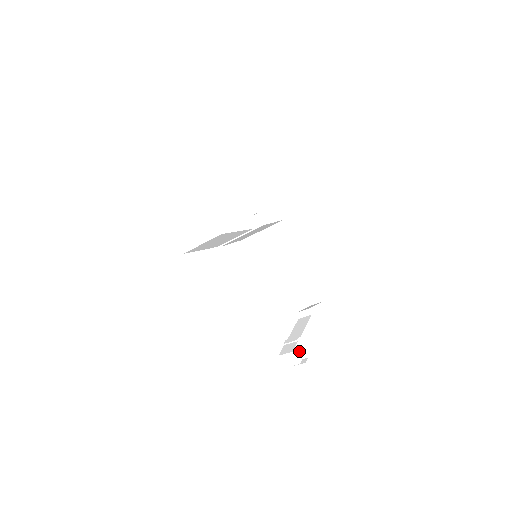
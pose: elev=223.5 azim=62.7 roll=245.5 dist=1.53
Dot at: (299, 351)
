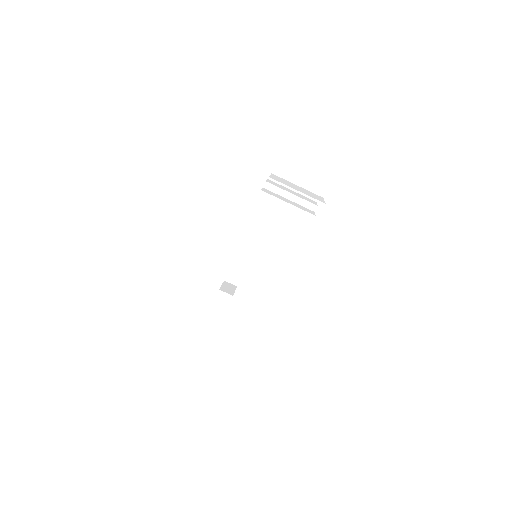
Dot at: occluded
